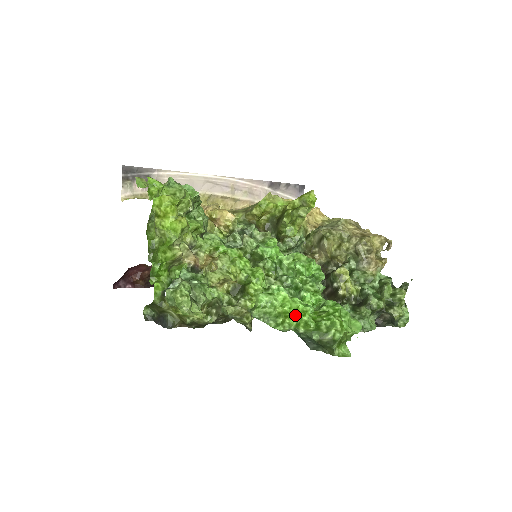
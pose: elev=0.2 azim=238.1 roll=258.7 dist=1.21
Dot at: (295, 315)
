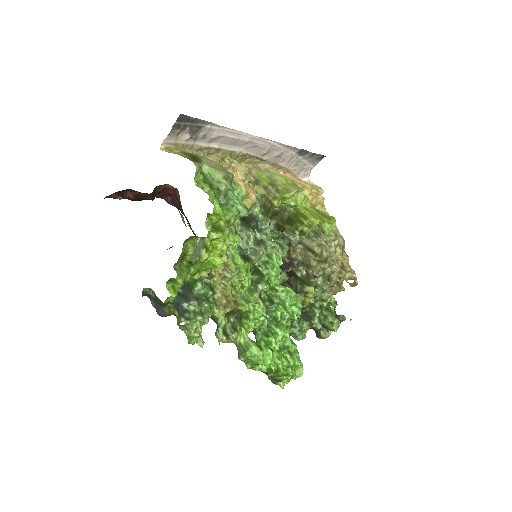
Dot at: occluded
